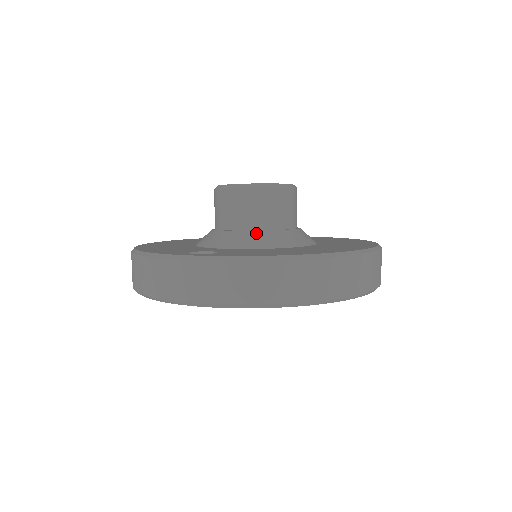
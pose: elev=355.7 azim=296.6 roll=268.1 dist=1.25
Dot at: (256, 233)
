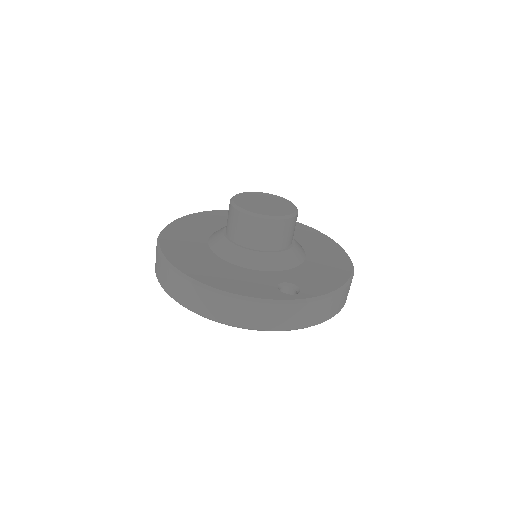
Dot at: (288, 253)
